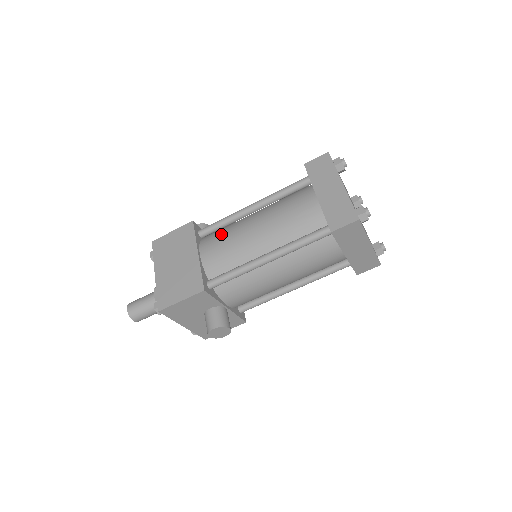
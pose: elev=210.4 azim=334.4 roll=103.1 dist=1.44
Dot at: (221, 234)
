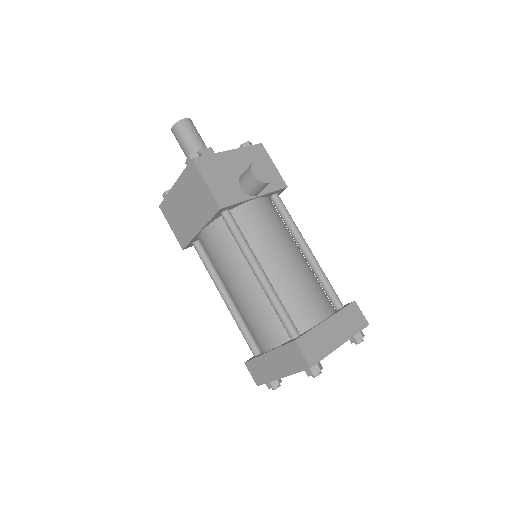
Dot at: (224, 247)
